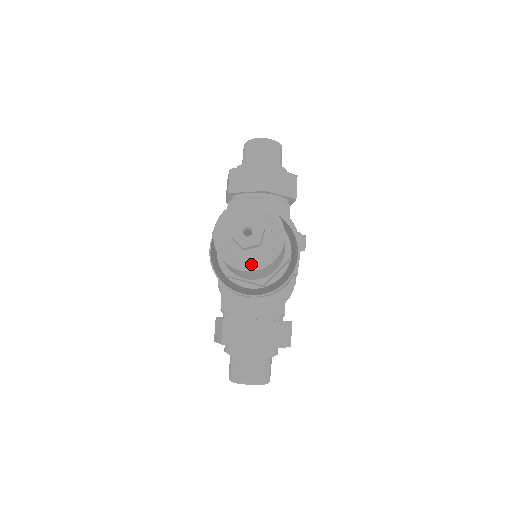
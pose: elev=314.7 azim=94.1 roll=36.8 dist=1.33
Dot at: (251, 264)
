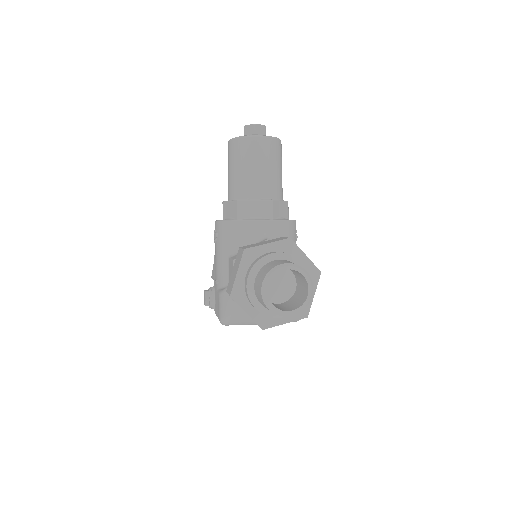
Dot at: (262, 136)
